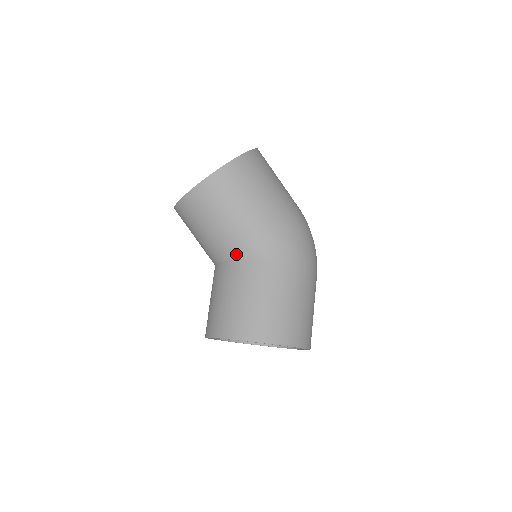
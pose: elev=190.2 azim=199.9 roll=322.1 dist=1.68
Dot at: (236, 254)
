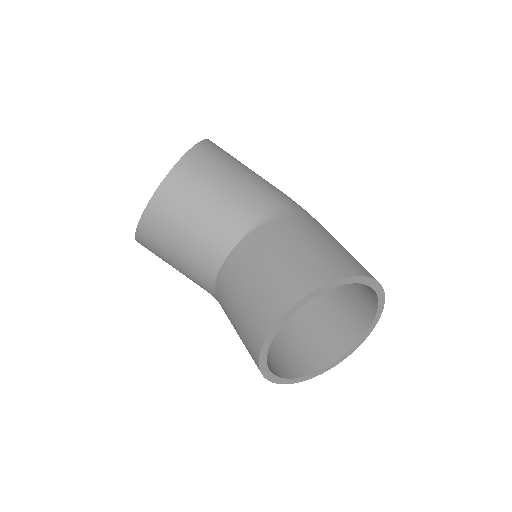
Dot at: (257, 220)
